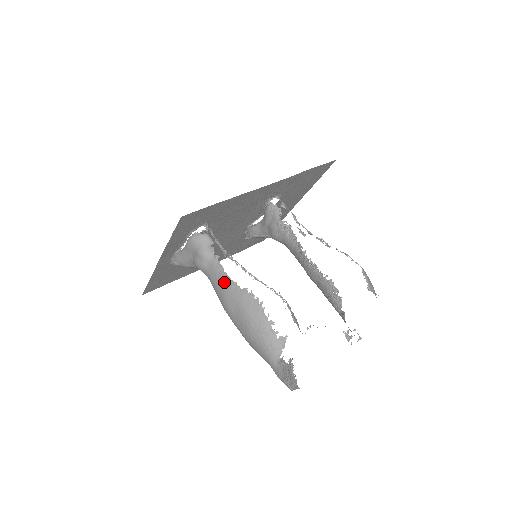
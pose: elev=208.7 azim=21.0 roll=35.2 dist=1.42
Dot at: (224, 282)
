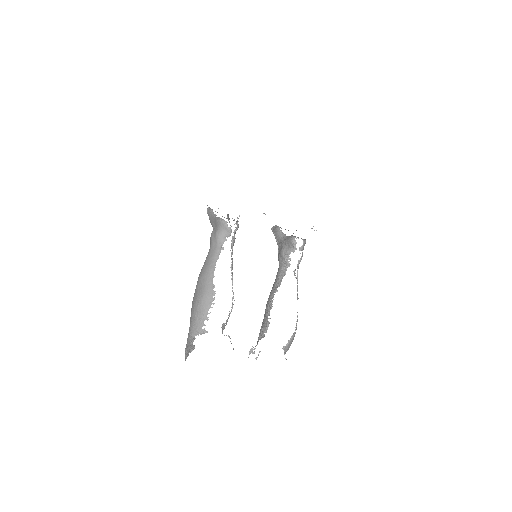
Dot at: (210, 267)
